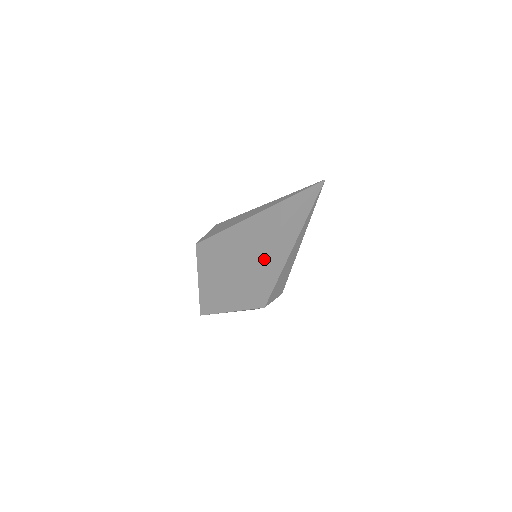
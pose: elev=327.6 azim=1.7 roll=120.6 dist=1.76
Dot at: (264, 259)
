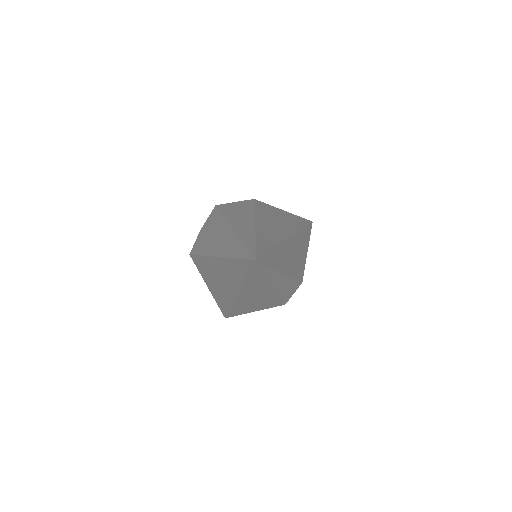
Dot at: (249, 295)
